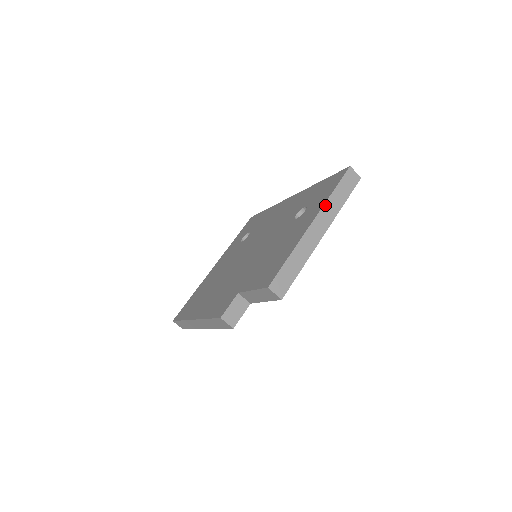
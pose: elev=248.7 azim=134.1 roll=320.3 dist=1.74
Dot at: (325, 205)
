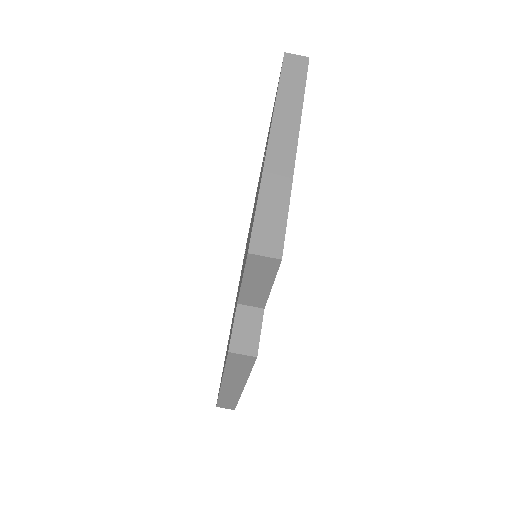
Dot at: (276, 109)
